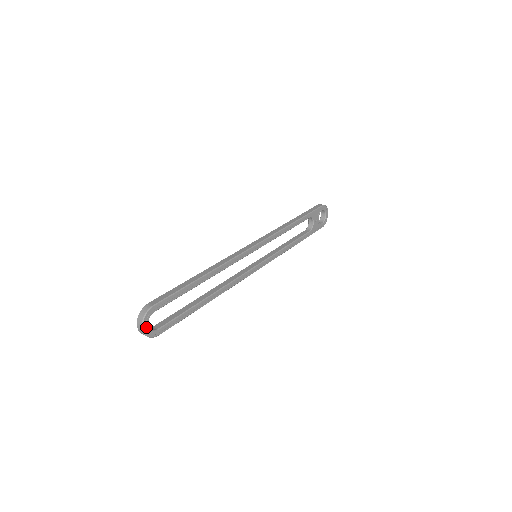
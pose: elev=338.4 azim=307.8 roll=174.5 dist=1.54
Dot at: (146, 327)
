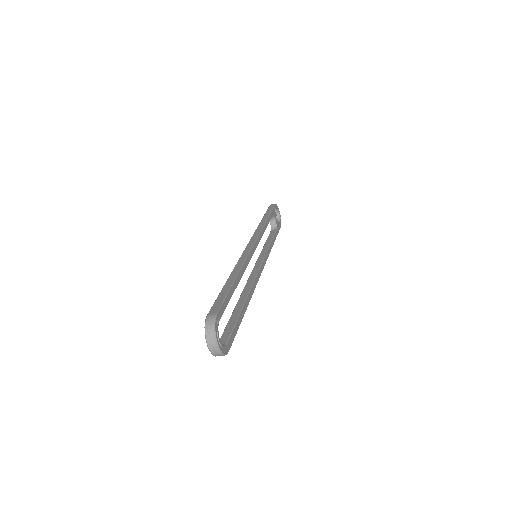
Dot at: (219, 342)
